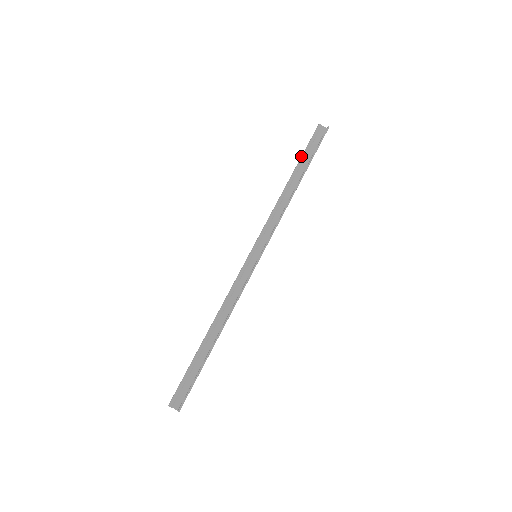
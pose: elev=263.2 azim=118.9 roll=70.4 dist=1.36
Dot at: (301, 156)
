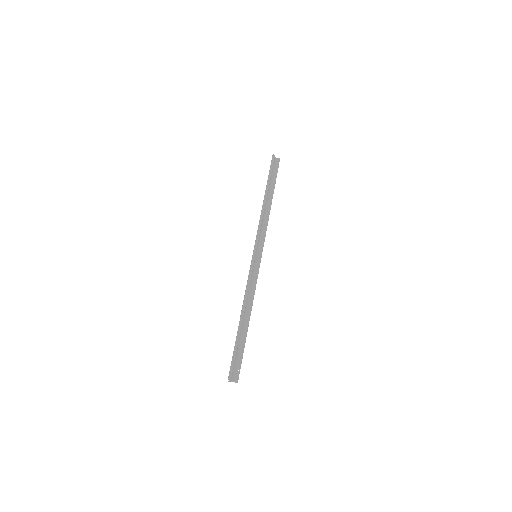
Dot at: (269, 179)
